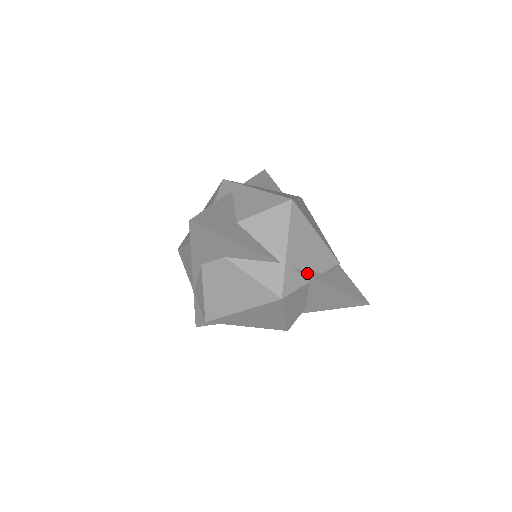
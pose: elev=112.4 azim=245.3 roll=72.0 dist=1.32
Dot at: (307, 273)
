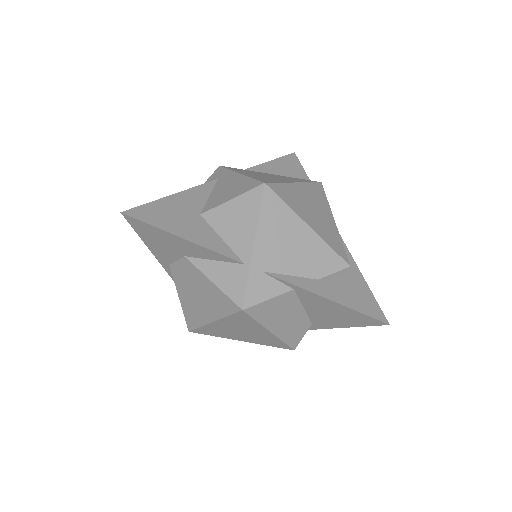
Dot at: (287, 278)
